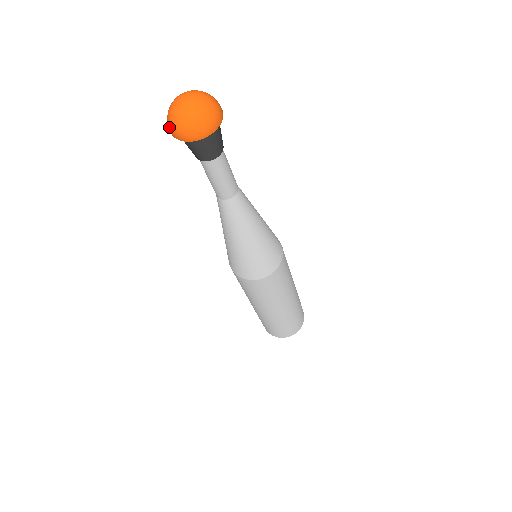
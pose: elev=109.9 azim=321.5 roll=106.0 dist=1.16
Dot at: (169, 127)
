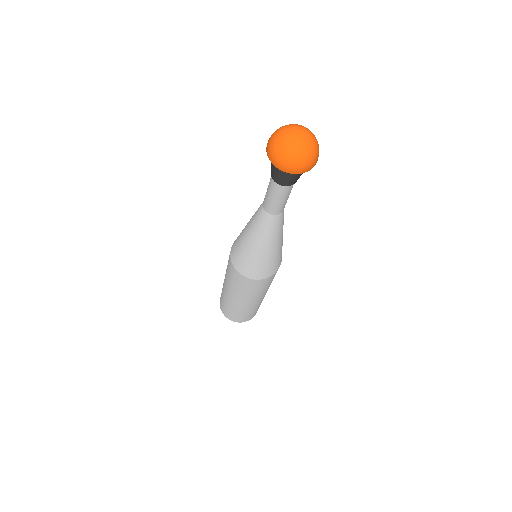
Dot at: (292, 168)
